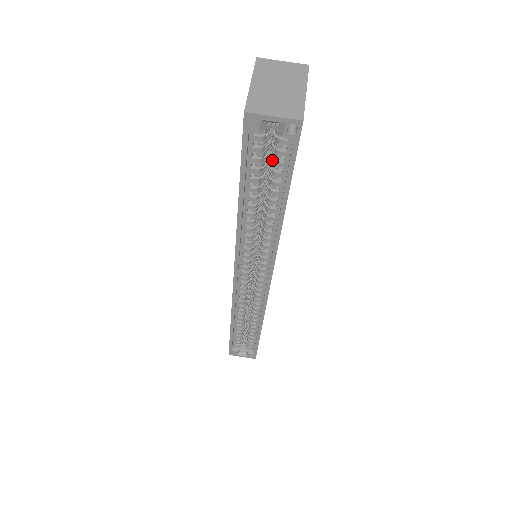
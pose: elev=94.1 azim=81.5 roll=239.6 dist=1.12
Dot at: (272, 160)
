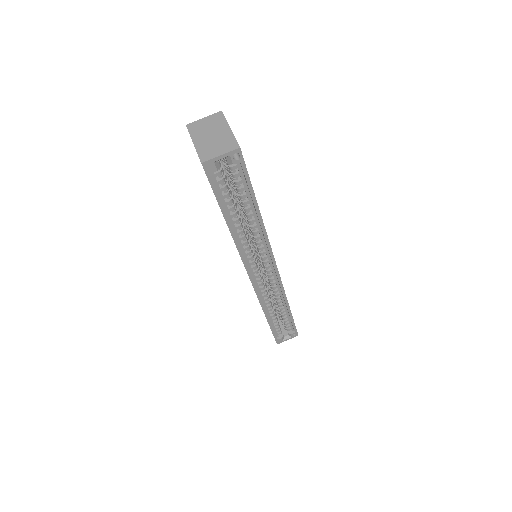
Dot at: (233, 183)
